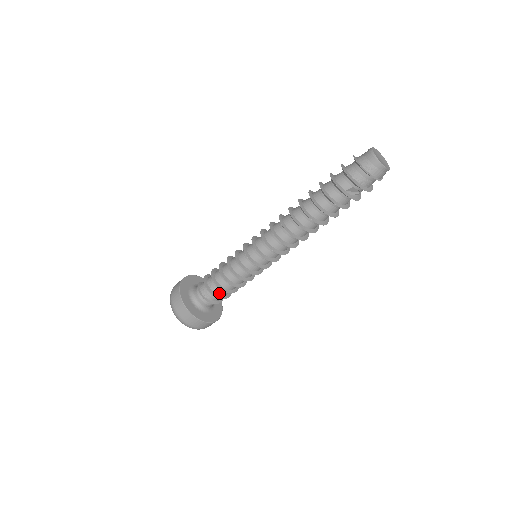
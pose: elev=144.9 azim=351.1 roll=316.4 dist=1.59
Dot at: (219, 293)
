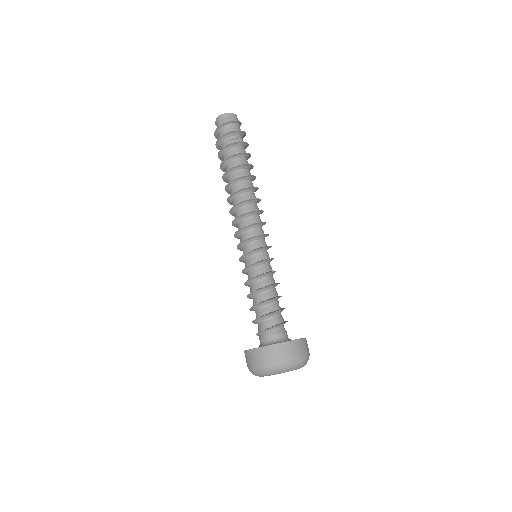
Dot at: (268, 311)
